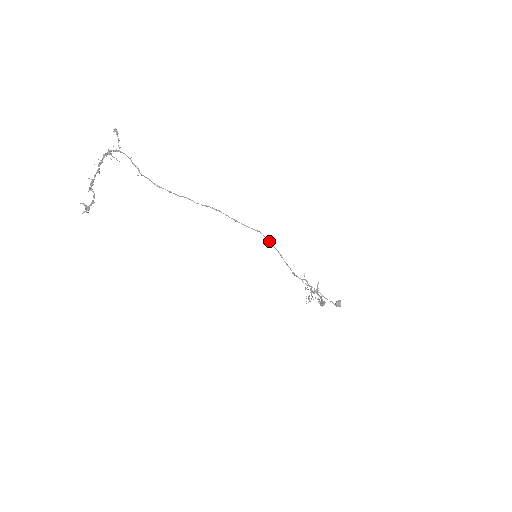
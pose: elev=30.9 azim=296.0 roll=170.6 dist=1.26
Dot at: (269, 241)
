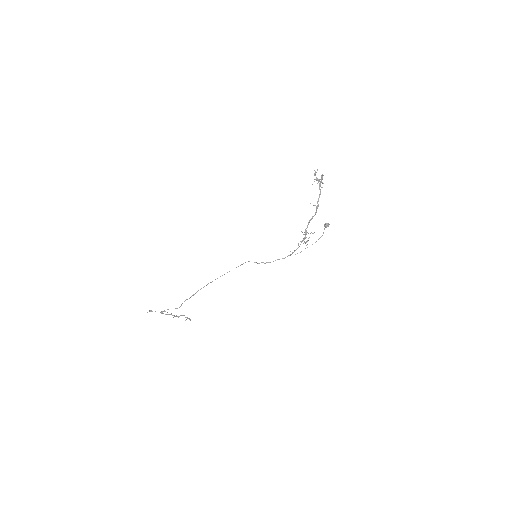
Dot at: (254, 262)
